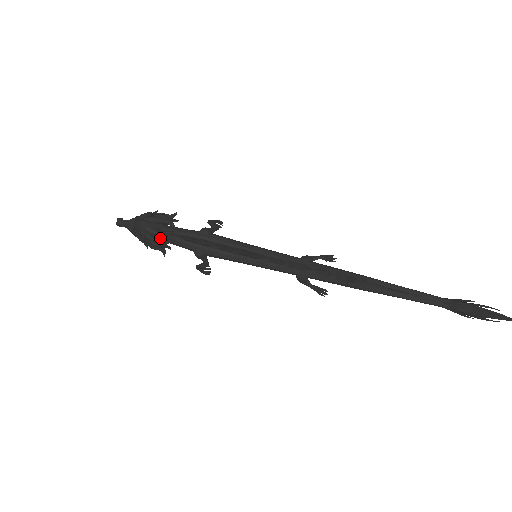
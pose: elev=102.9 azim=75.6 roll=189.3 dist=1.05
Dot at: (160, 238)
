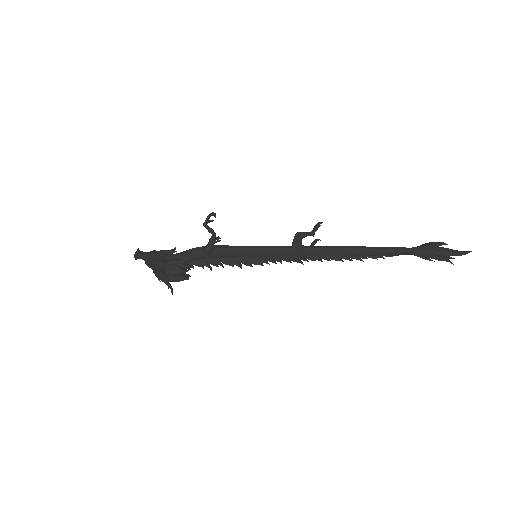
Dot at: (180, 279)
